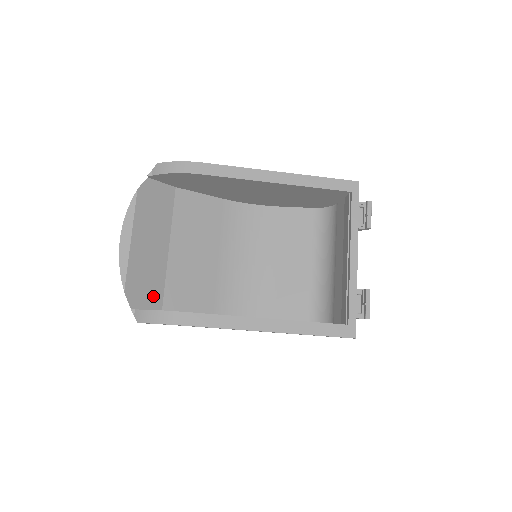
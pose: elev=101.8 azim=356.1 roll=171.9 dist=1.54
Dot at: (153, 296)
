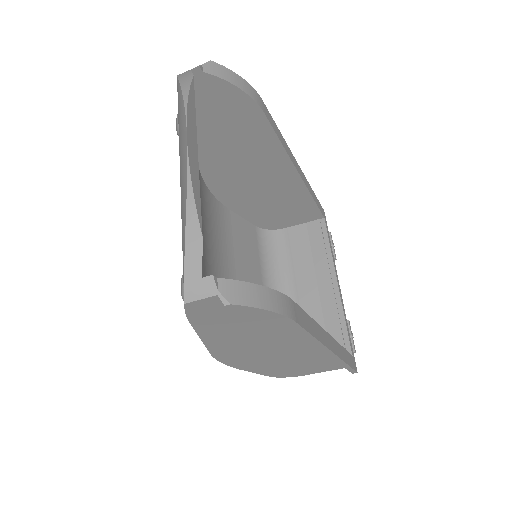
Dot at: occluded
